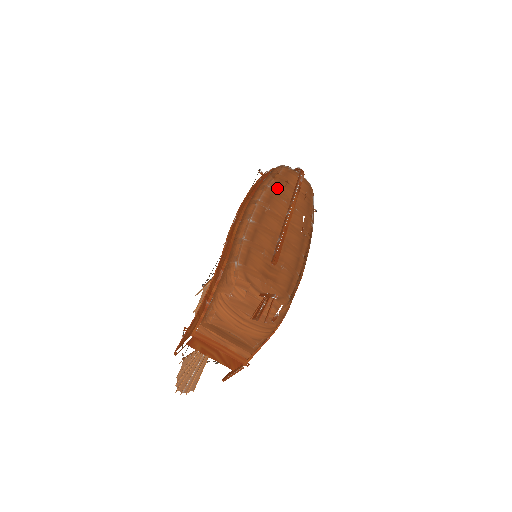
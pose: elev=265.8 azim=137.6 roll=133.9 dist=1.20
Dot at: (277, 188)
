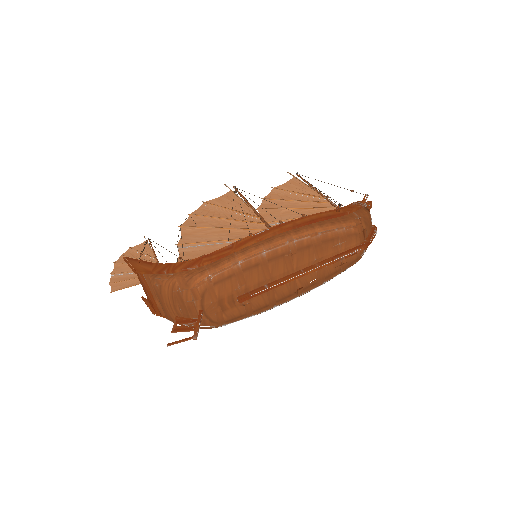
Dot at: (324, 243)
